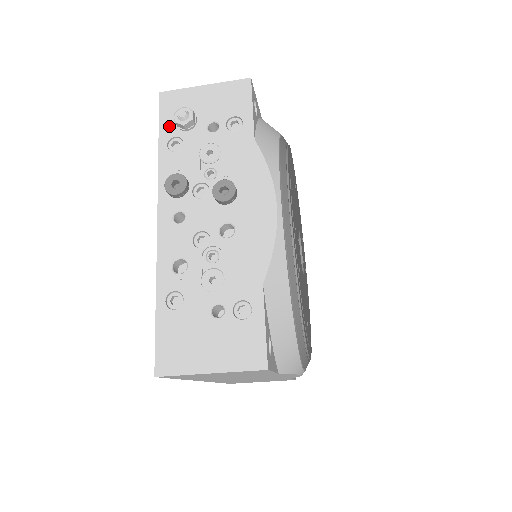
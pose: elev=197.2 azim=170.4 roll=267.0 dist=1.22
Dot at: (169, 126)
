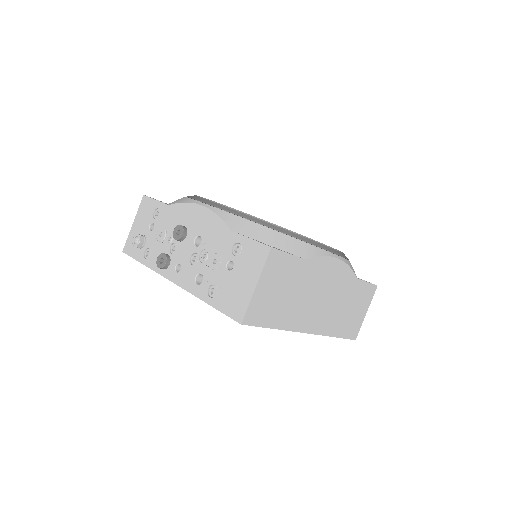
Dot at: (138, 253)
